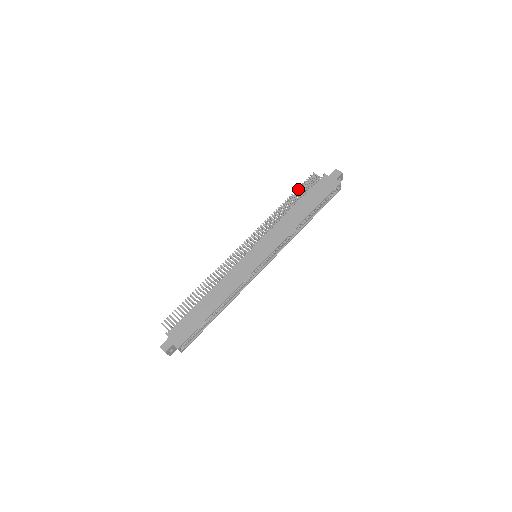
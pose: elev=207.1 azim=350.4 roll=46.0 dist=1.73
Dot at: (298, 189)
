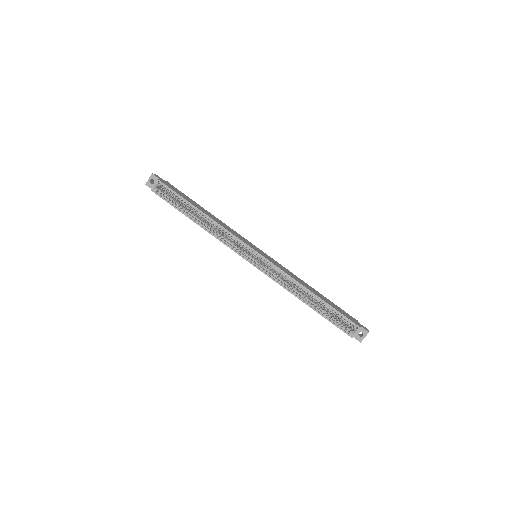
Dot at: occluded
